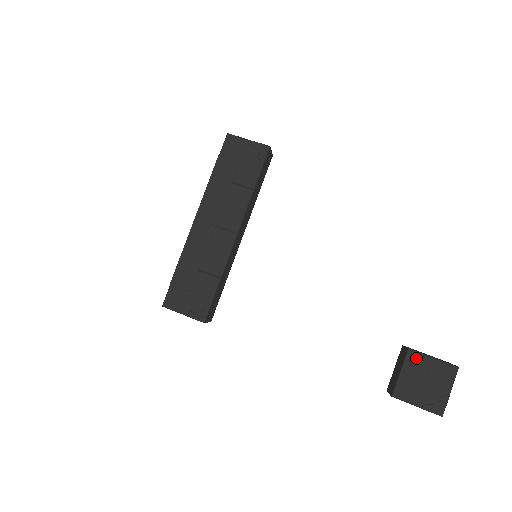
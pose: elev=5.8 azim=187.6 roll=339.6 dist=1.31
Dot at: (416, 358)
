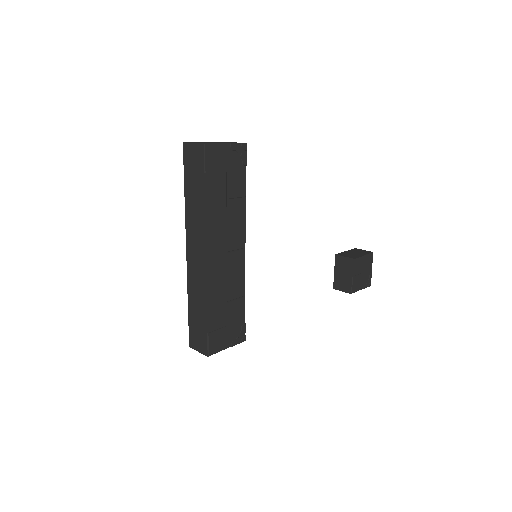
Dot at: (358, 262)
